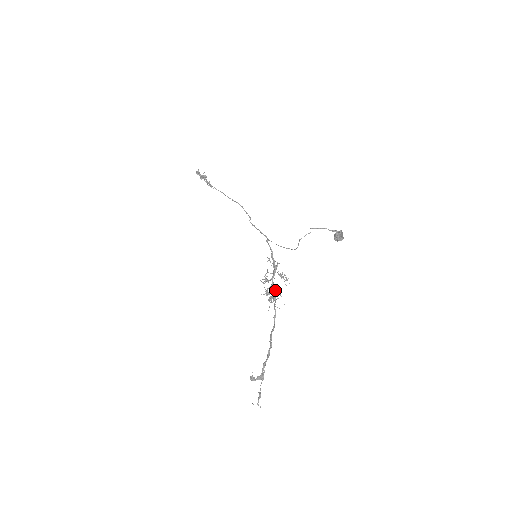
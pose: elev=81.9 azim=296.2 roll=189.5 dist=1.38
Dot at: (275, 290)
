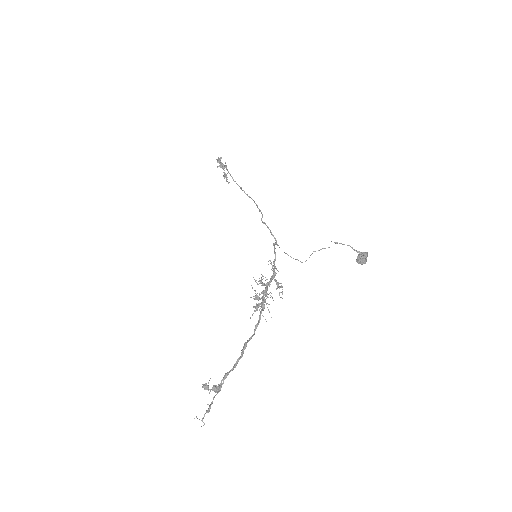
Dot at: (266, 298)
